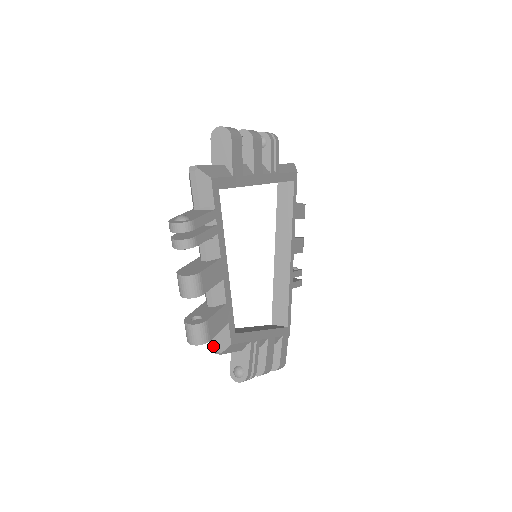
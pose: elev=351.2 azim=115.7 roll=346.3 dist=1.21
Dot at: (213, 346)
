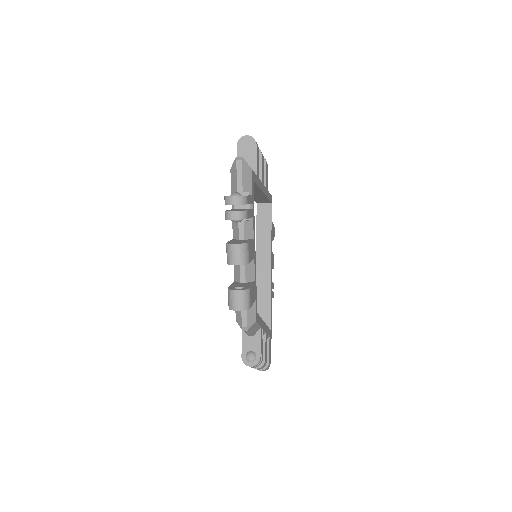
Dot at: (242, 322)
